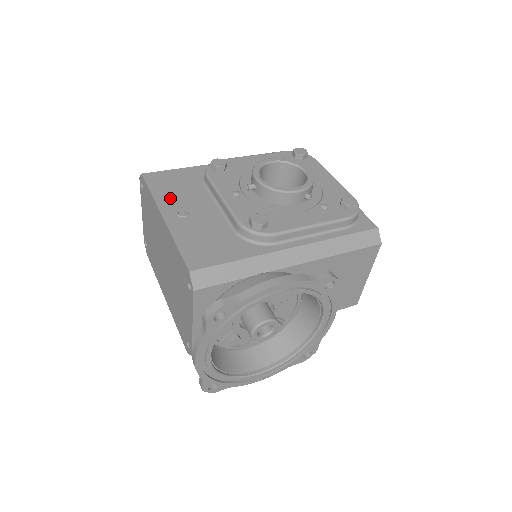
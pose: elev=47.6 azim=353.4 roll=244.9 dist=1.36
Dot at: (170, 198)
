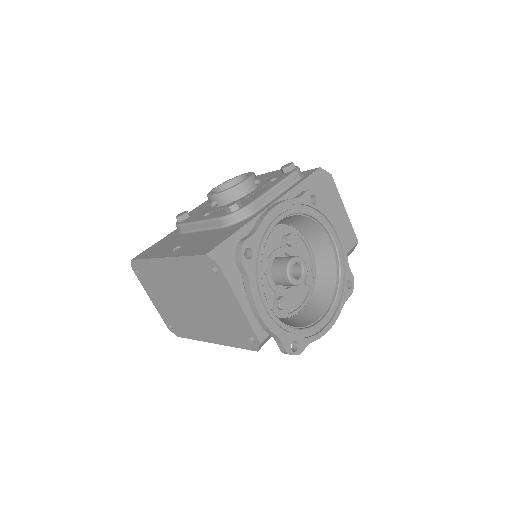
Dot at: (162, 251)
